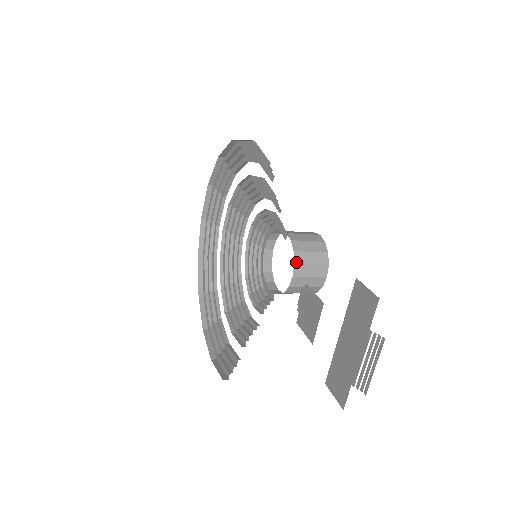
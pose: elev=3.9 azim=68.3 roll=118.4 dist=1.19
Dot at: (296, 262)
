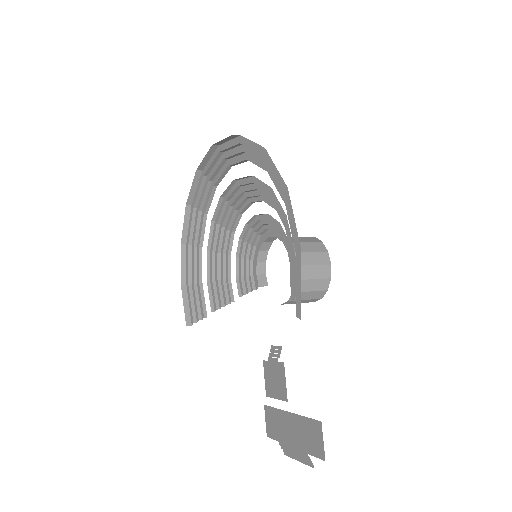
Dot at: (290, 300)
